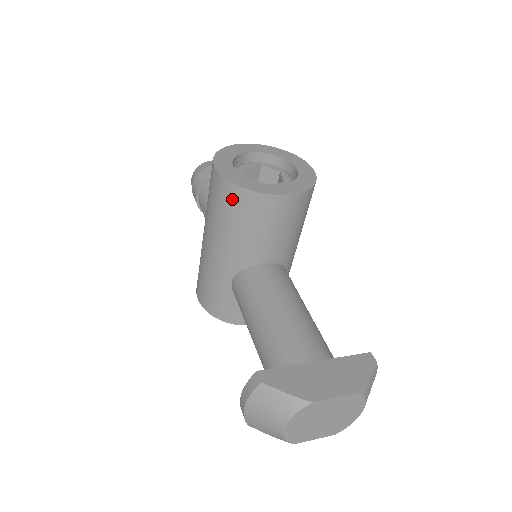
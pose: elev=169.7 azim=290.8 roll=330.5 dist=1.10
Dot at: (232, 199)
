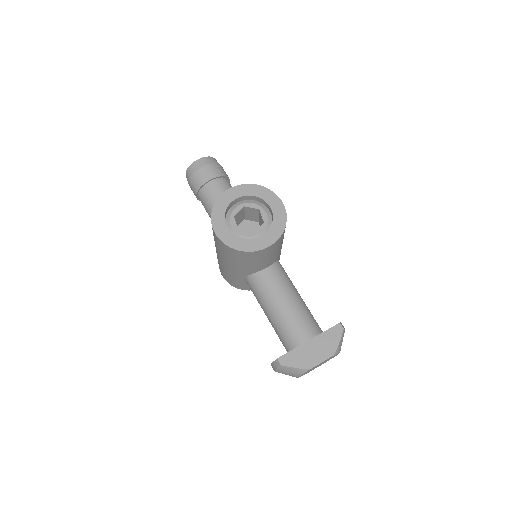
Dot at: (234, 253)
